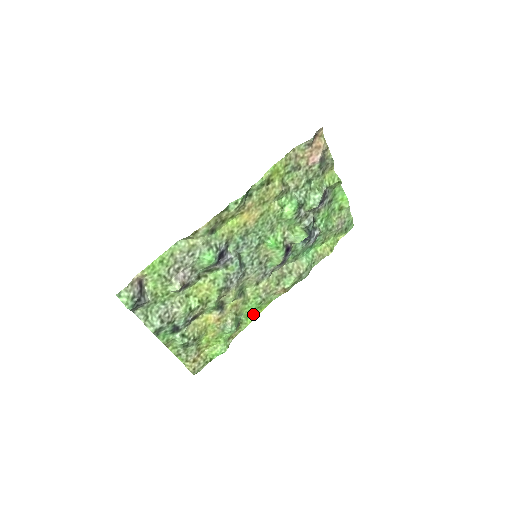
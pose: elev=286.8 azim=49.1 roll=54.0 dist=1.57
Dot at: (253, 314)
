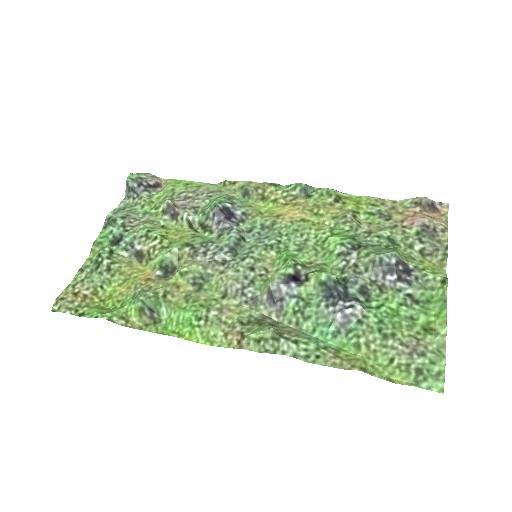
Dot at: (177, 330)
